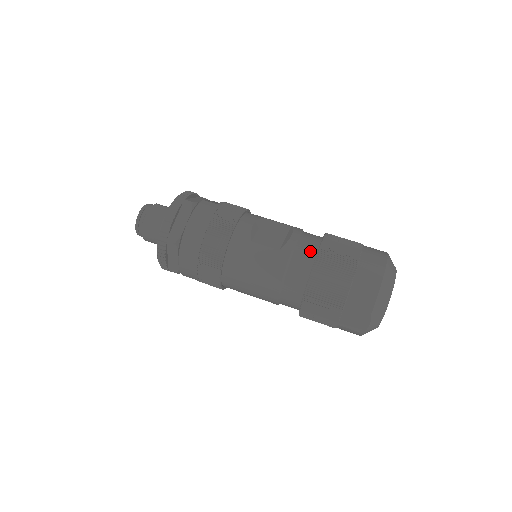
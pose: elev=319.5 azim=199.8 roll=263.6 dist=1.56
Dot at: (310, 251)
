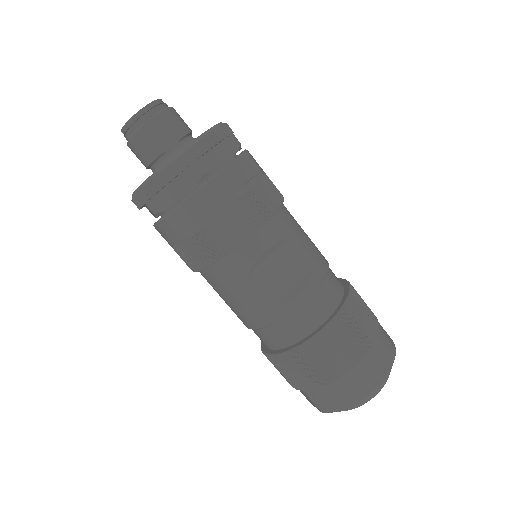
Dot at: (307, 326)
